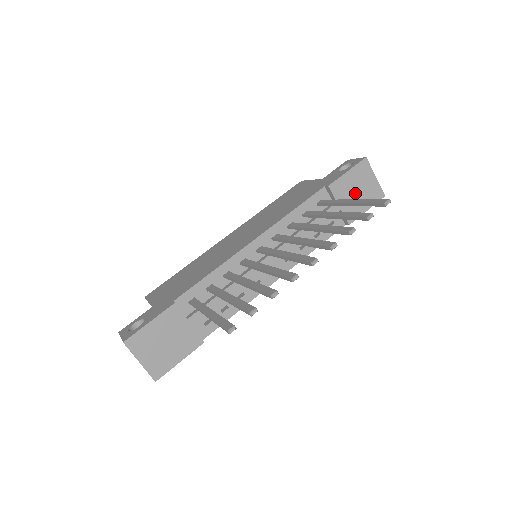
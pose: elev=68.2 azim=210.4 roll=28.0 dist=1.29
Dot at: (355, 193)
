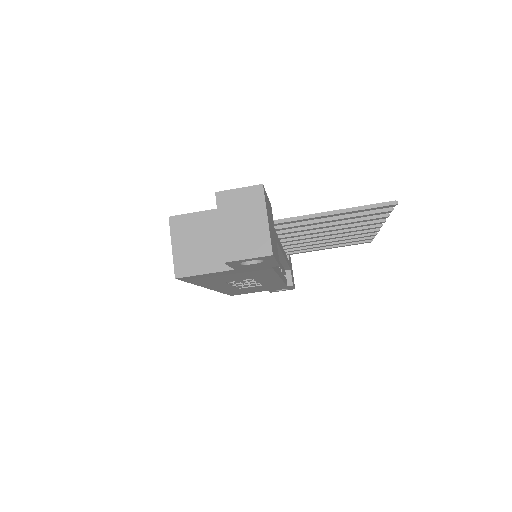
Dot at: (291, 268)
